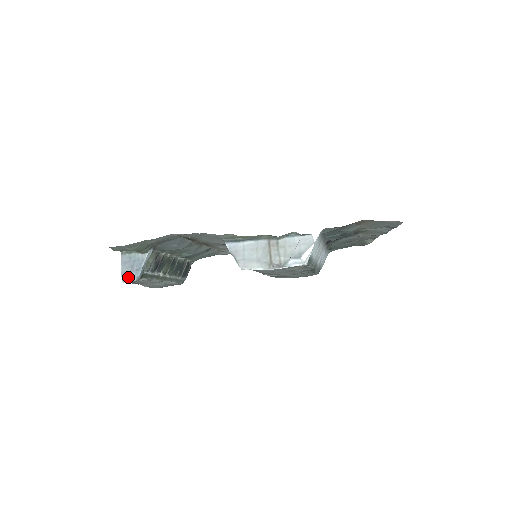
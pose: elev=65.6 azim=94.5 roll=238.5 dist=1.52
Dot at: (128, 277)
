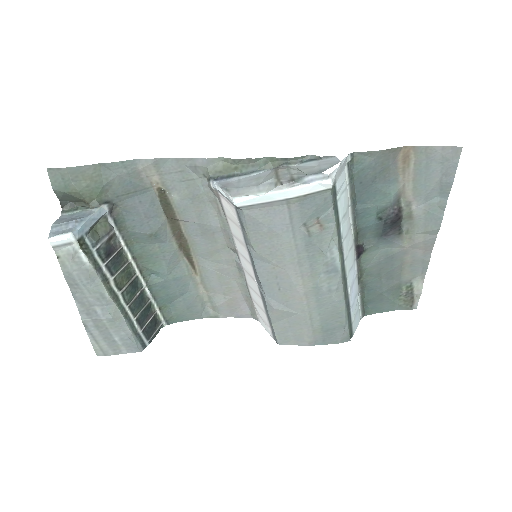
Dot at: (60, 231)
